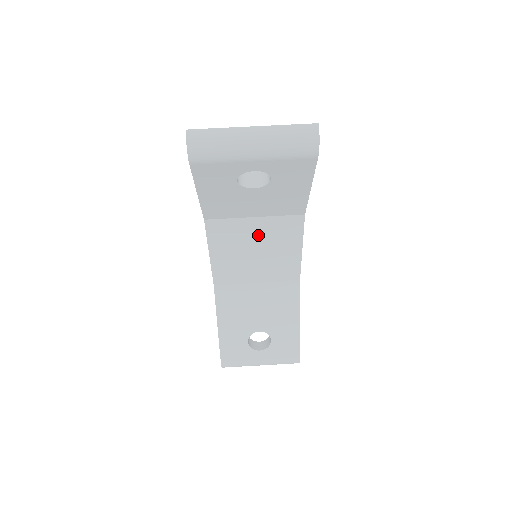
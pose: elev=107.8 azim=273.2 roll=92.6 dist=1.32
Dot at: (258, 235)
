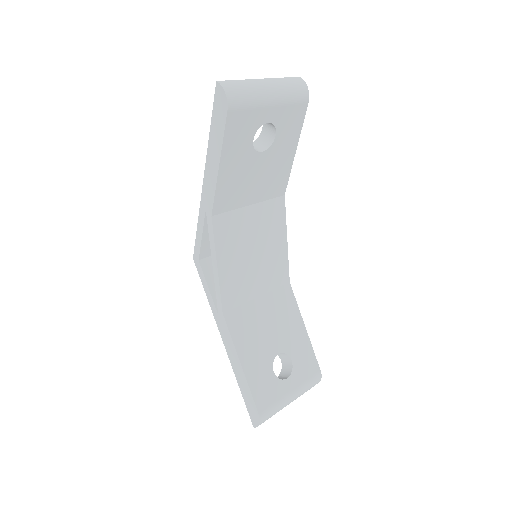
Dot at: (254, 228)
